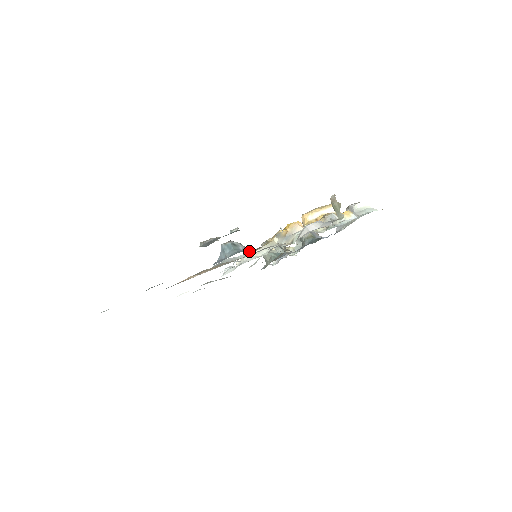
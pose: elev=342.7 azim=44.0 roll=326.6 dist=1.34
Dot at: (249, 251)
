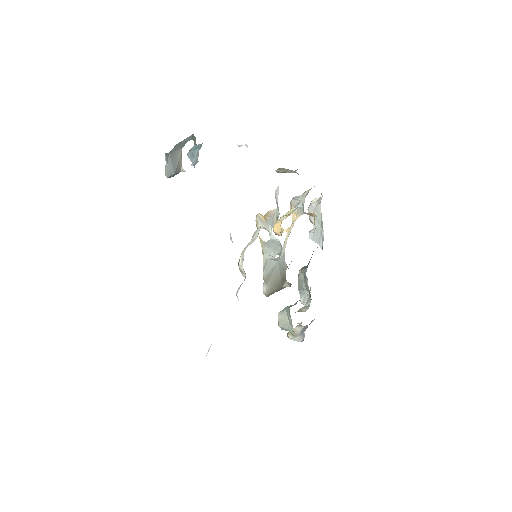
Dot at: occluded
